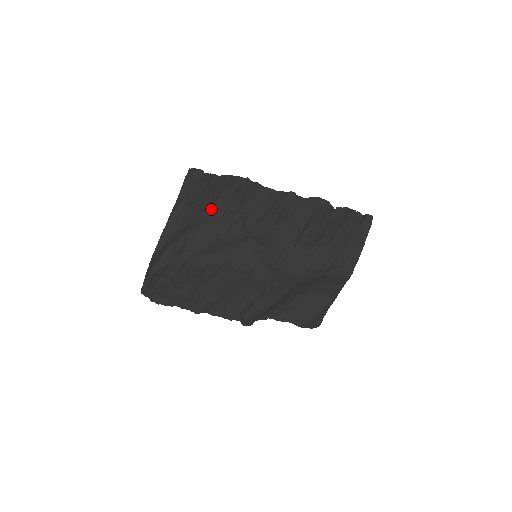
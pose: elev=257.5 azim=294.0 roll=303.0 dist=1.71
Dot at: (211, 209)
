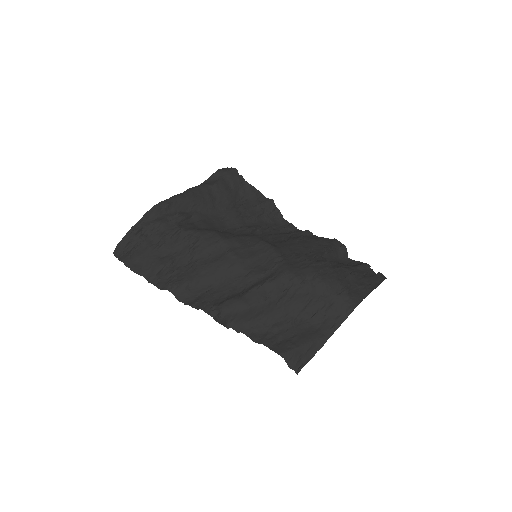
Dot at: (229, 206)
